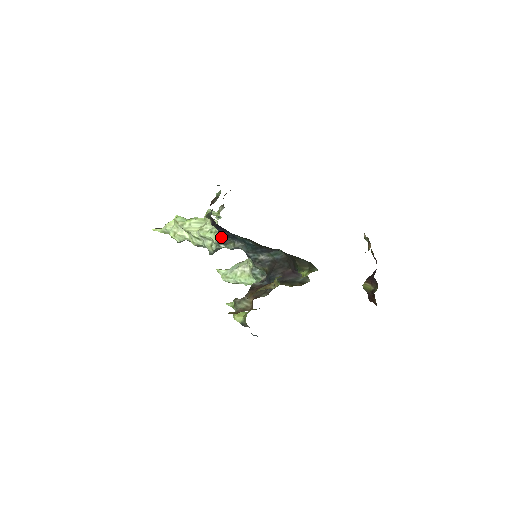
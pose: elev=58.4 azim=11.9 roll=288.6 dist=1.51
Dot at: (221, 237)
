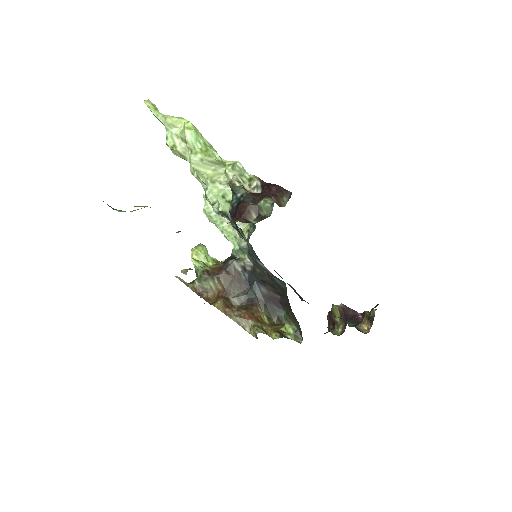
Dot at: occluded
